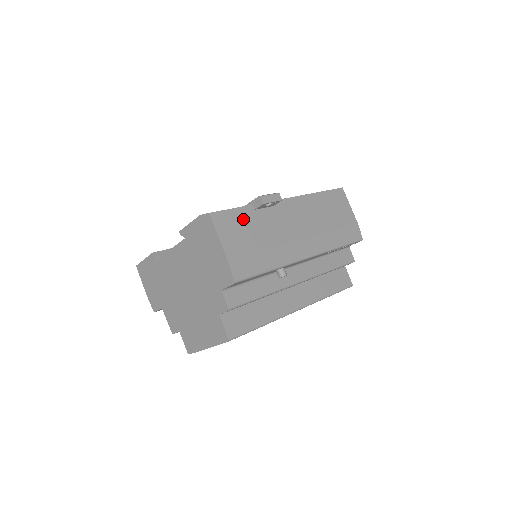
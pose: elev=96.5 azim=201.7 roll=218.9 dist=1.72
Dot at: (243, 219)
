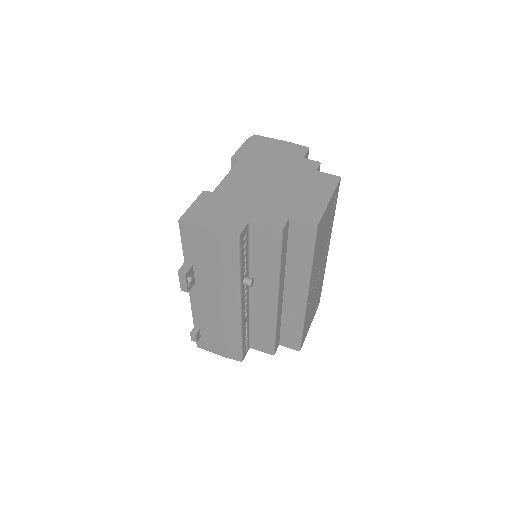
Dot at: occluded
